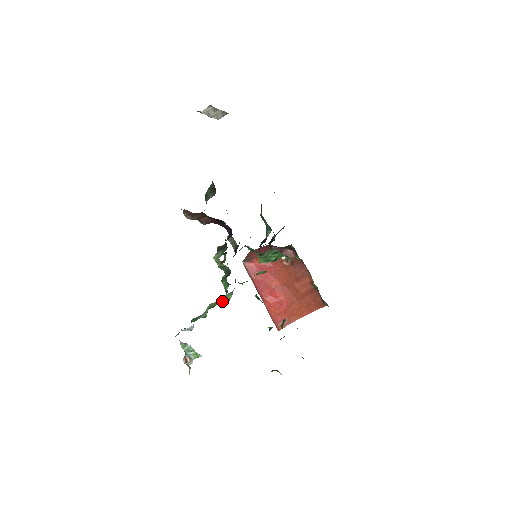
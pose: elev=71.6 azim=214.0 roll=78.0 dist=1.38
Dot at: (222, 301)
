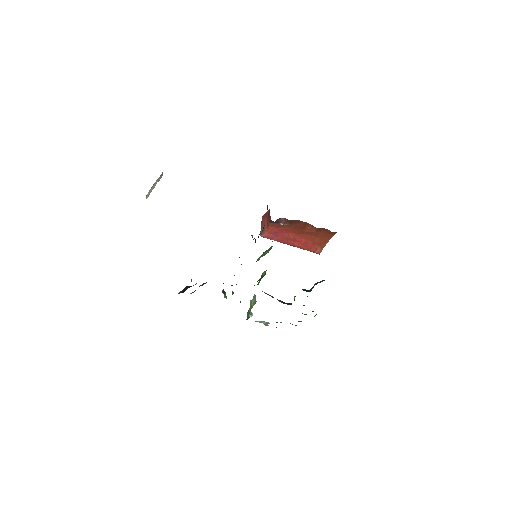
Dot at: (253, 304)
